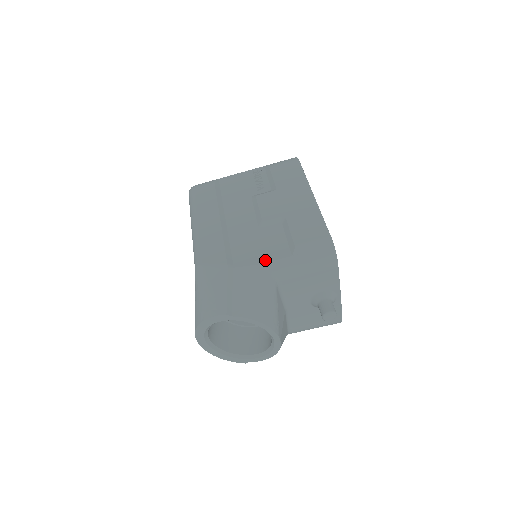
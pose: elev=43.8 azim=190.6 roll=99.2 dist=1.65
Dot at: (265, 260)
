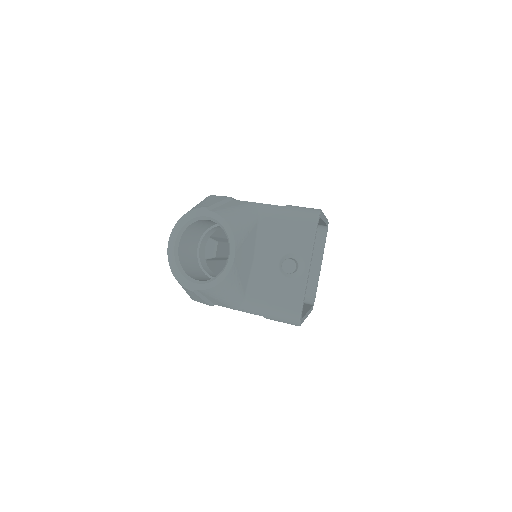
Dot at: (260, 203)
